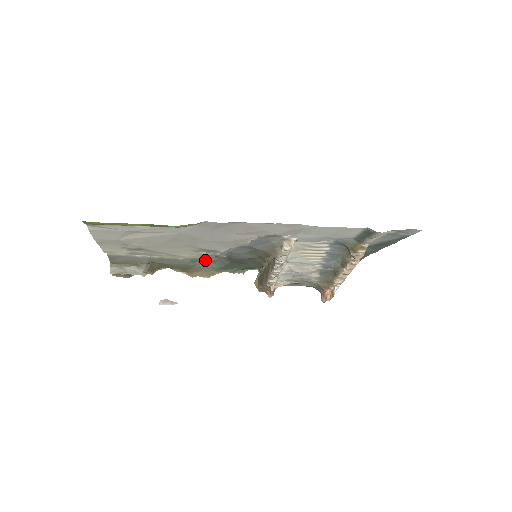
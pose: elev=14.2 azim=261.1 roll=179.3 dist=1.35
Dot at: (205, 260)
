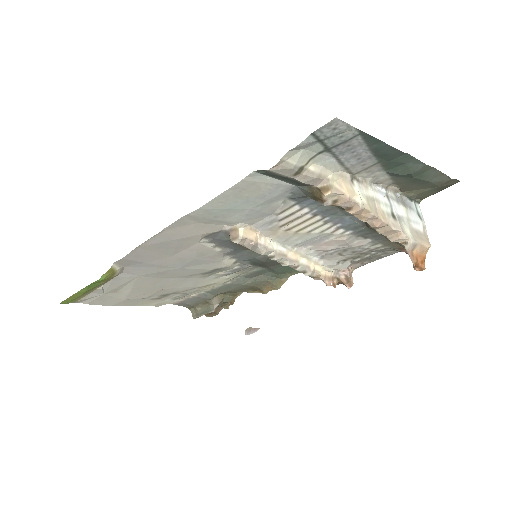
Dot at: (254, 273)
